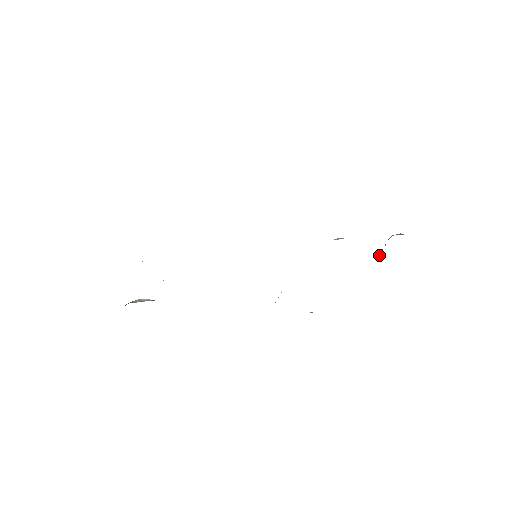
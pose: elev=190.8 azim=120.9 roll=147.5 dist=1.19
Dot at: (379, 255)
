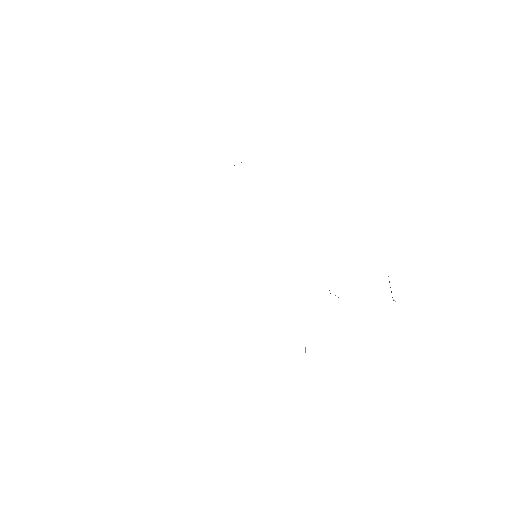
Dot at: occluded
